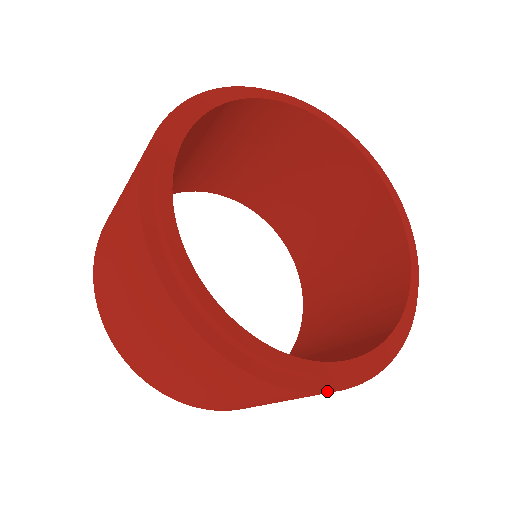
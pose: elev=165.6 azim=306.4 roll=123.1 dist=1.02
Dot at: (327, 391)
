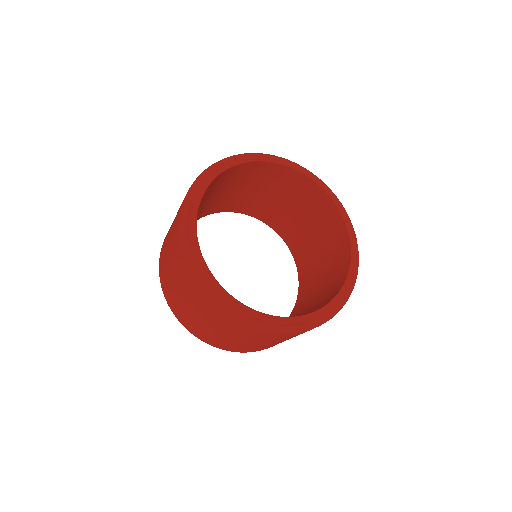
Dot at: (341, 308)
